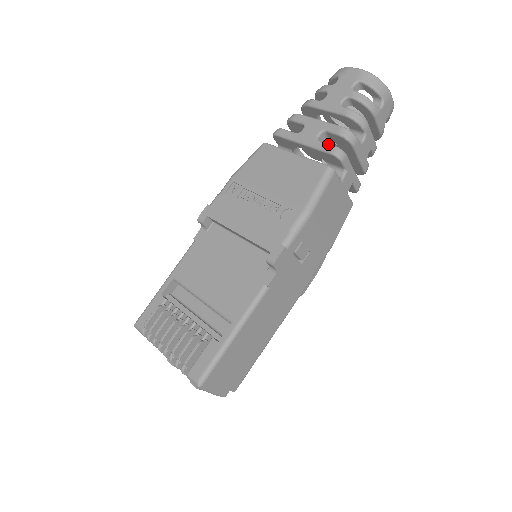
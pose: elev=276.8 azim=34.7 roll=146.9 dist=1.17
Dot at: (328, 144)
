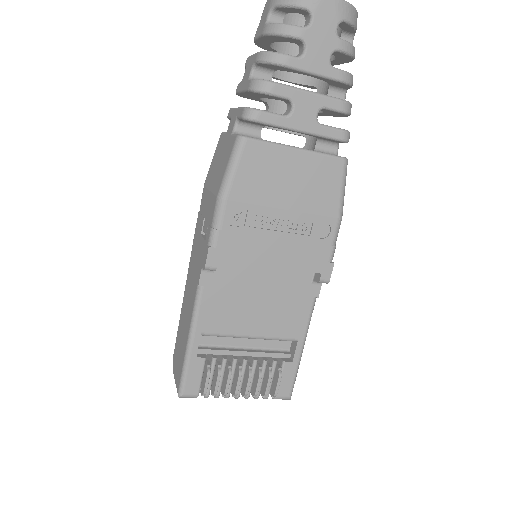
Dot at: (335, 129)
